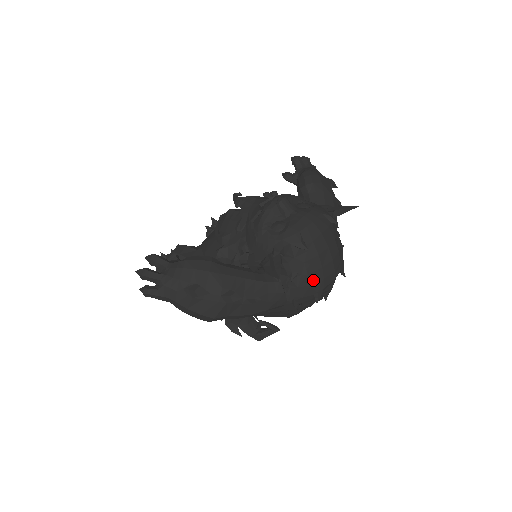
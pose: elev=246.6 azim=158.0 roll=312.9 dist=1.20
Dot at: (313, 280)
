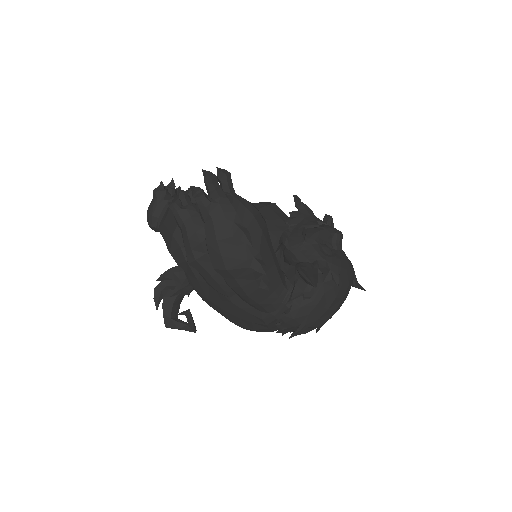
Dot at: (314, 313)
